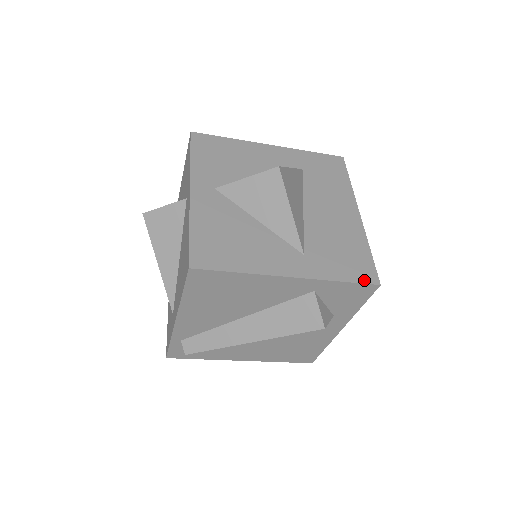
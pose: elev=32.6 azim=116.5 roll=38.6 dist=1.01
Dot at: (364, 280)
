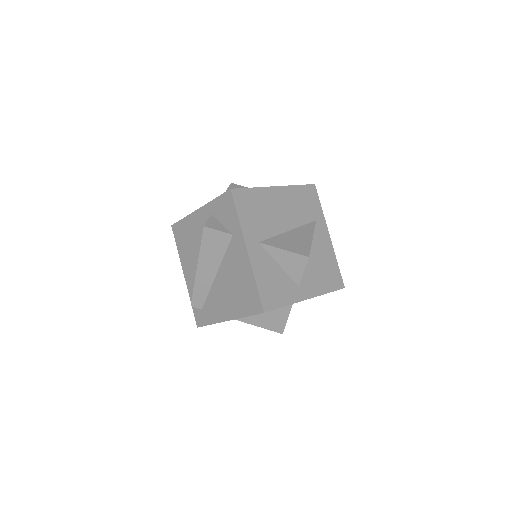
Dot at: (226, 193)
